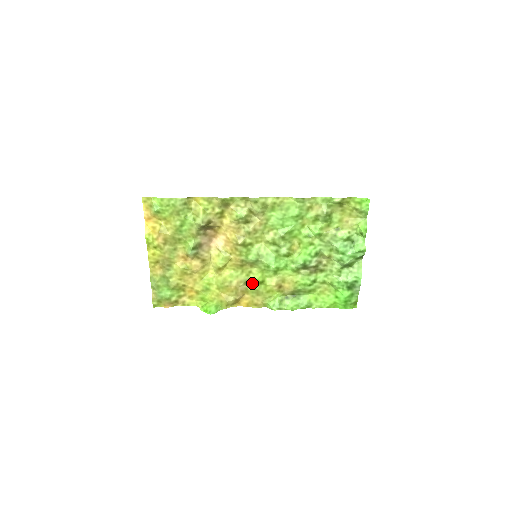
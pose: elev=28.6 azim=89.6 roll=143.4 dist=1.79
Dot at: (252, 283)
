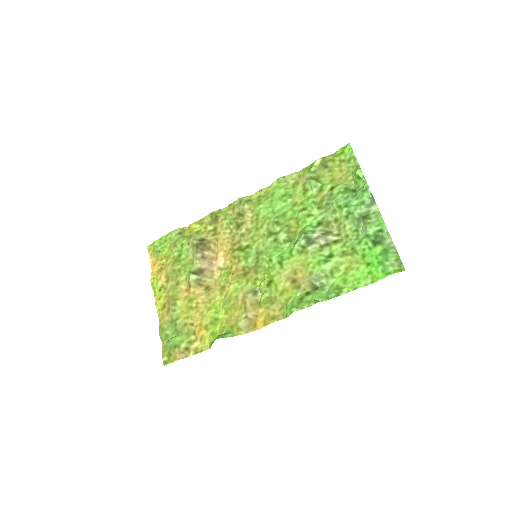
Dot at: (262, 292)
